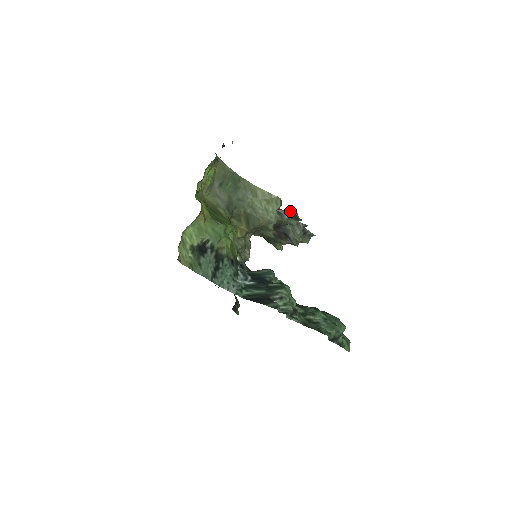
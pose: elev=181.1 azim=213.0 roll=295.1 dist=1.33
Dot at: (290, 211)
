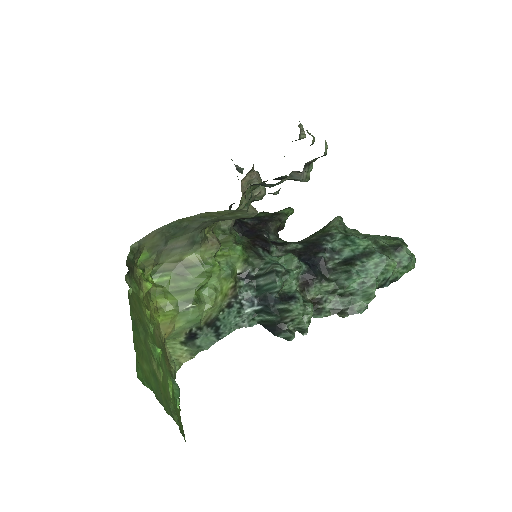
Dot at: occluded
